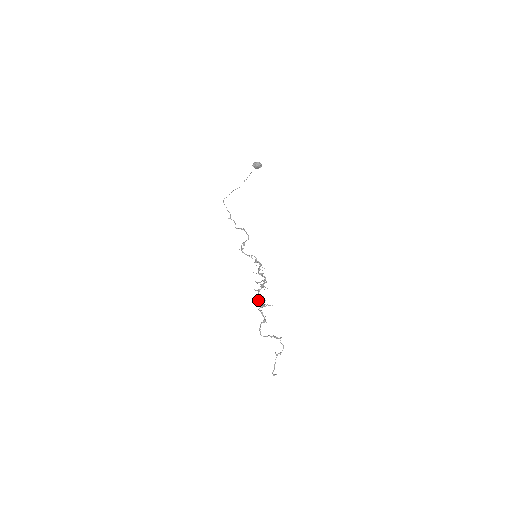
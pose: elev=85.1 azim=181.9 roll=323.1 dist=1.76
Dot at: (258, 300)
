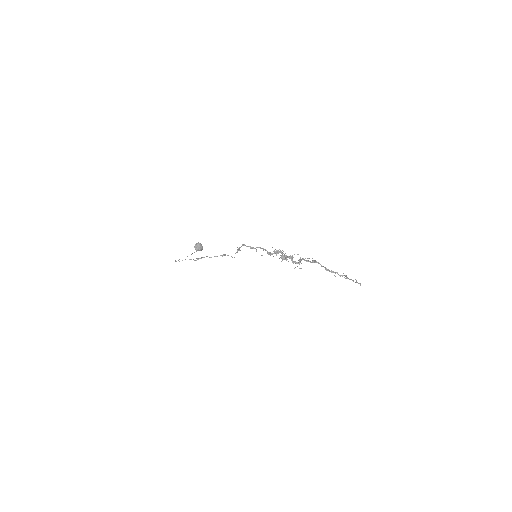
Dot at: (291, 259)
